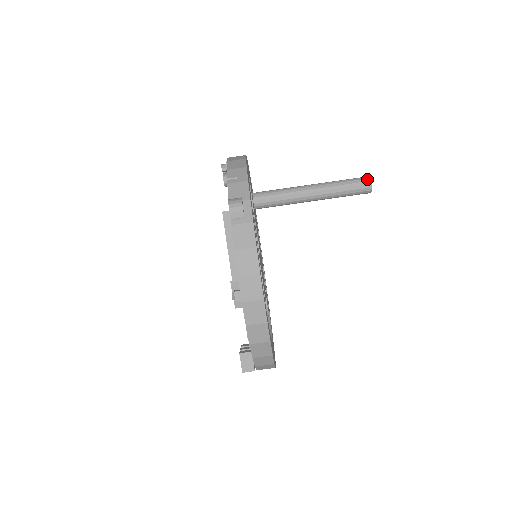
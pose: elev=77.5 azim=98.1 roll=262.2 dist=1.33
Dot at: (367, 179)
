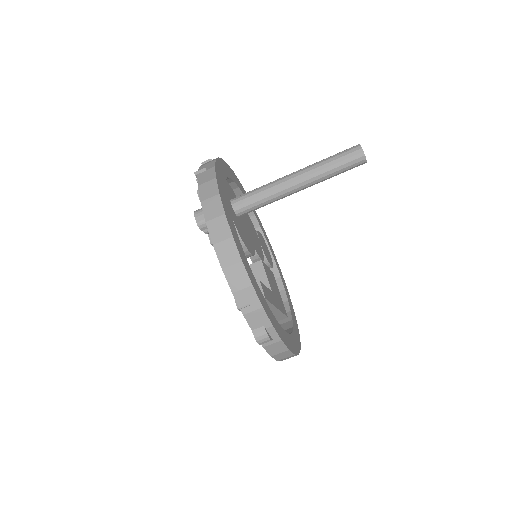
Dot at: (361, 158)
